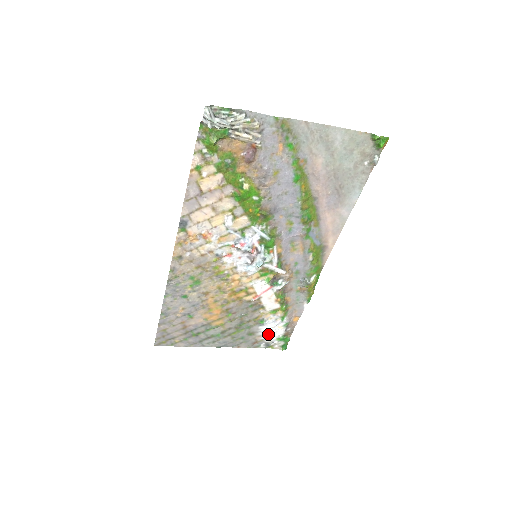
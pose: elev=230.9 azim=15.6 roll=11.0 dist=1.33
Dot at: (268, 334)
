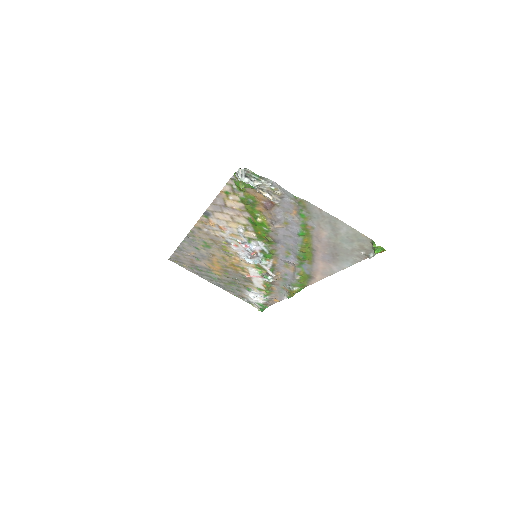
Dot at: (251, 298)
